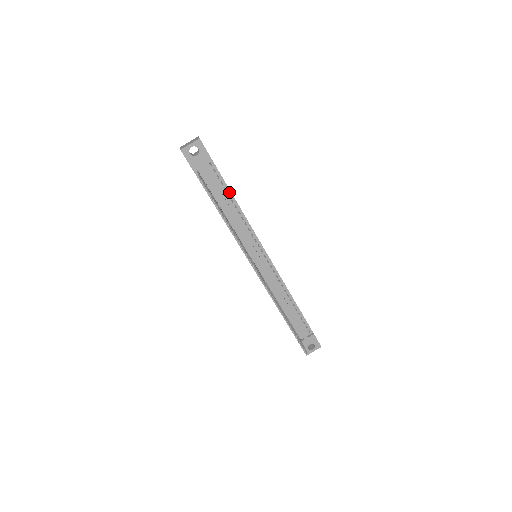
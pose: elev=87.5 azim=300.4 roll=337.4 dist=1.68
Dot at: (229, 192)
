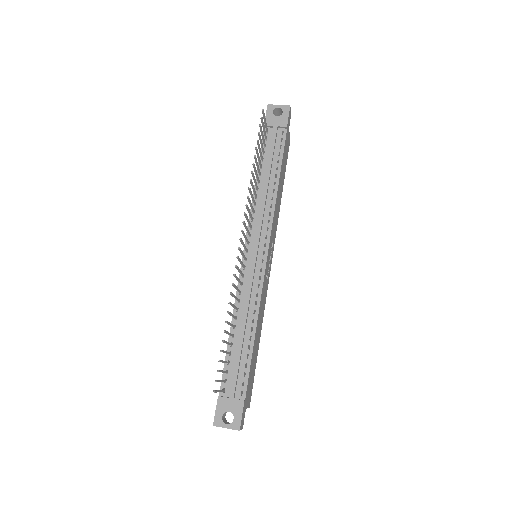
Dot at: (279, 166)
